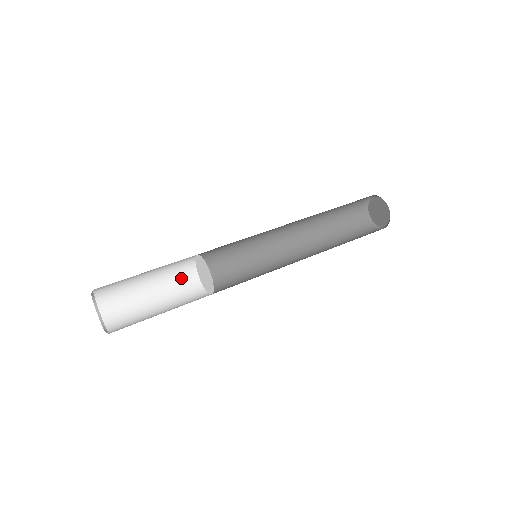
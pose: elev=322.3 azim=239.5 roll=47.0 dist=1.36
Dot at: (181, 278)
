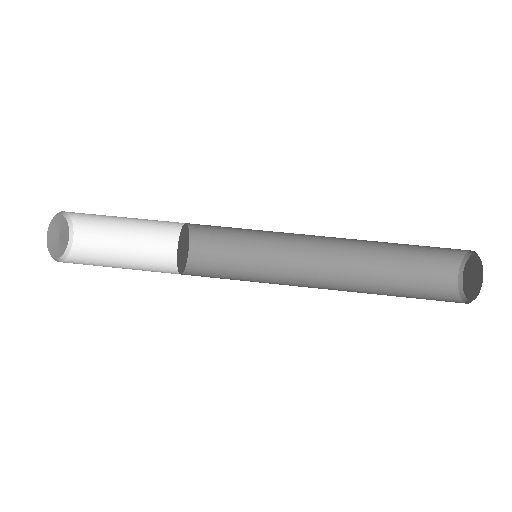
Dot at: (168, 235)
